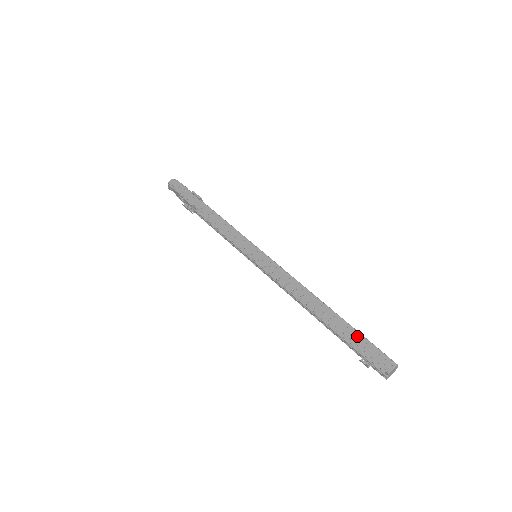
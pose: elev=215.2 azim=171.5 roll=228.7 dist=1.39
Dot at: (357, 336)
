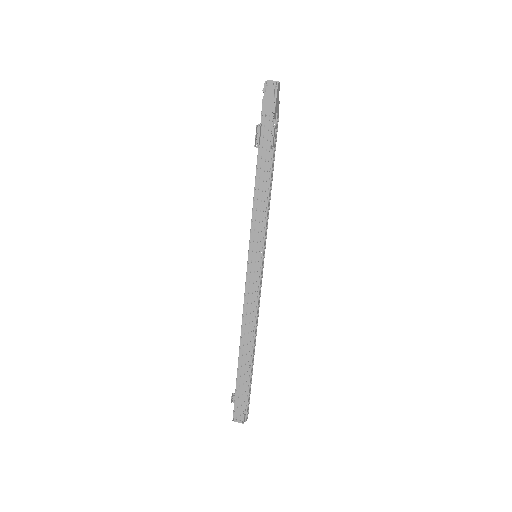
Dot at: (243, 388)
